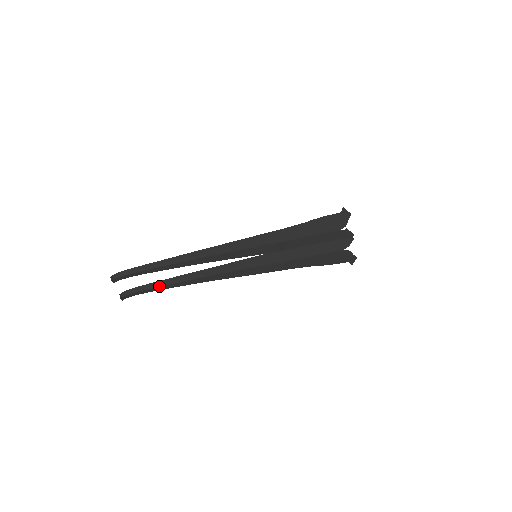
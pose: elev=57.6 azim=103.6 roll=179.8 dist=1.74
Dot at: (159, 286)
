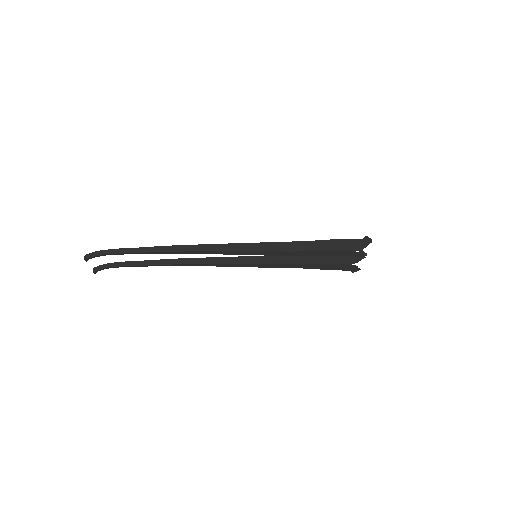
Dot at: (140, 265)
